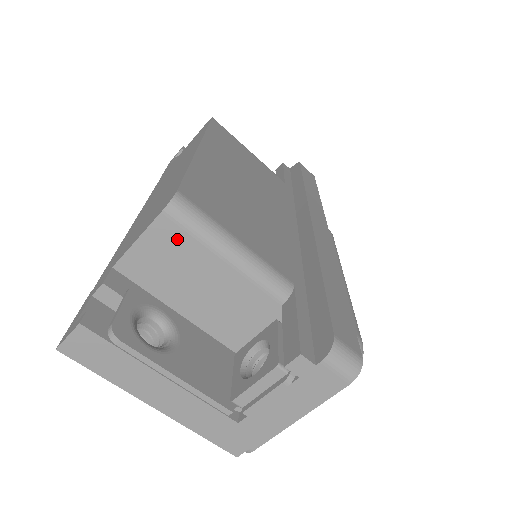
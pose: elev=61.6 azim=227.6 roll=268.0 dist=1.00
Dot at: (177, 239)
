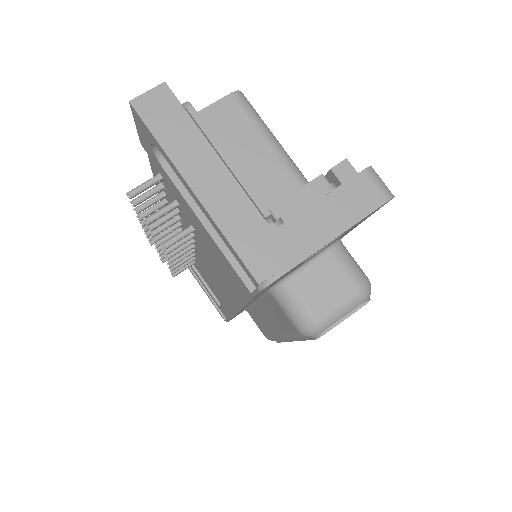
Dot at: (235, 117)
